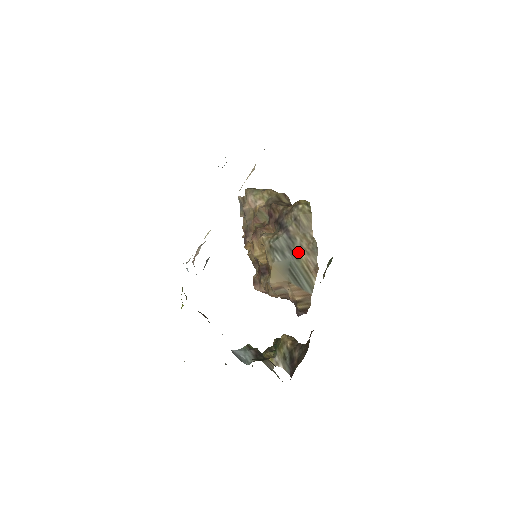
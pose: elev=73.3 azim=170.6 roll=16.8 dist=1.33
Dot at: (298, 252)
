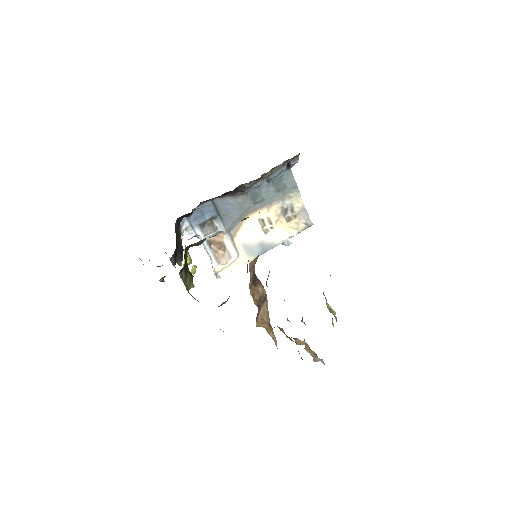
Dot at: occluded
